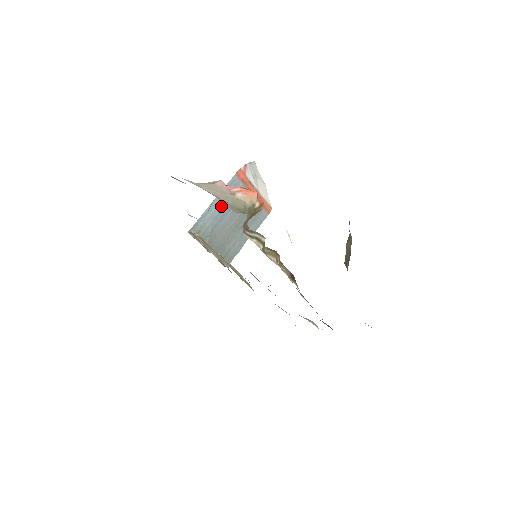
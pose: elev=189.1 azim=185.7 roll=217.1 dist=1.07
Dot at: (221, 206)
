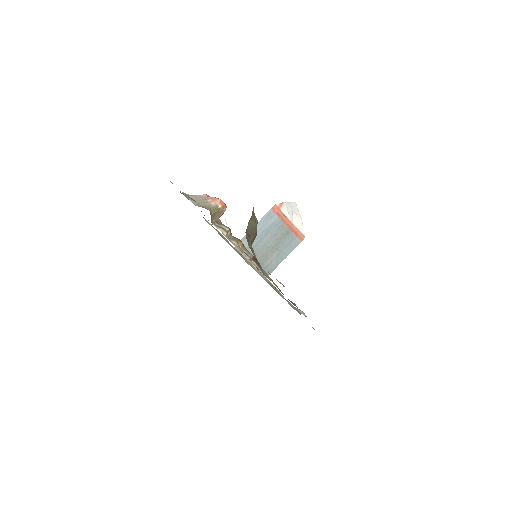
Dot at: (260, 231)
